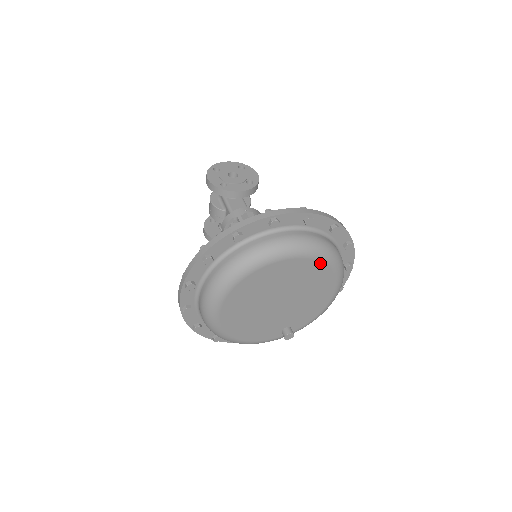
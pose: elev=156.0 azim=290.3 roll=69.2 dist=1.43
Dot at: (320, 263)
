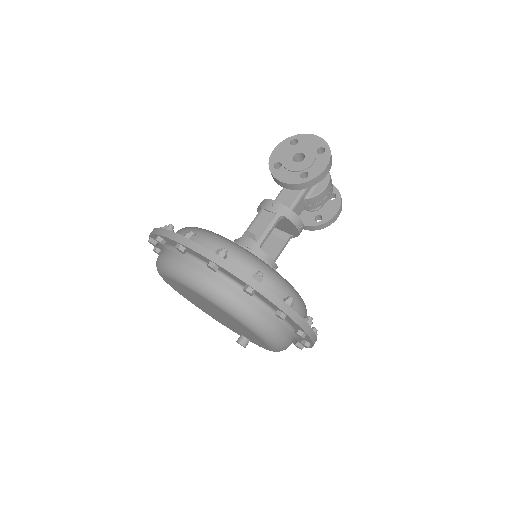
Dot at: (224, 311)
